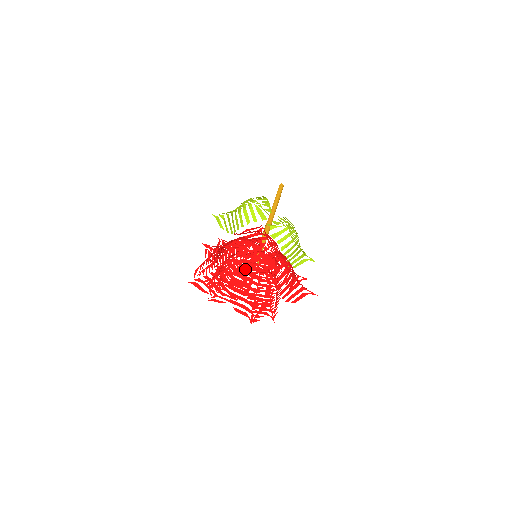
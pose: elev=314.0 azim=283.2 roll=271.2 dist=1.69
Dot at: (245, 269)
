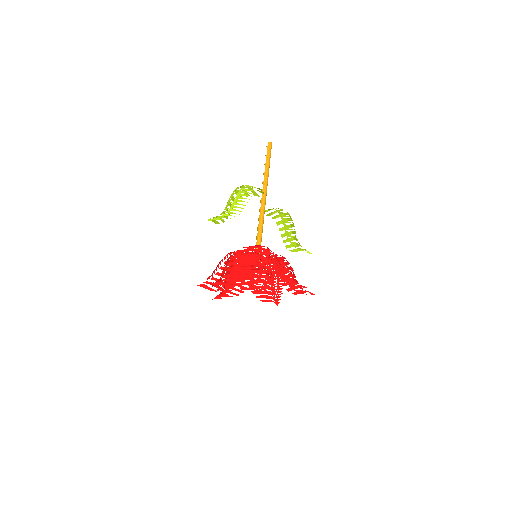
Dot at: occluded
